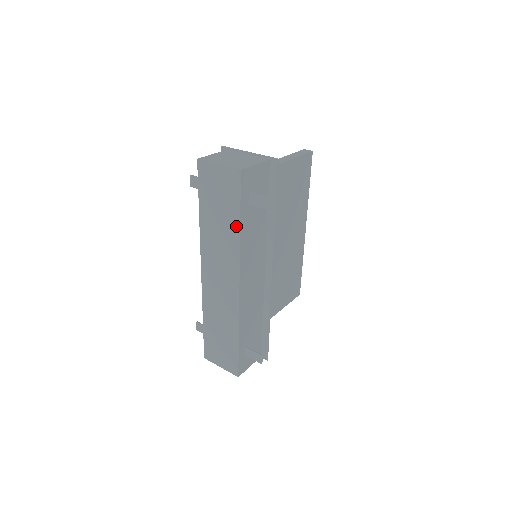
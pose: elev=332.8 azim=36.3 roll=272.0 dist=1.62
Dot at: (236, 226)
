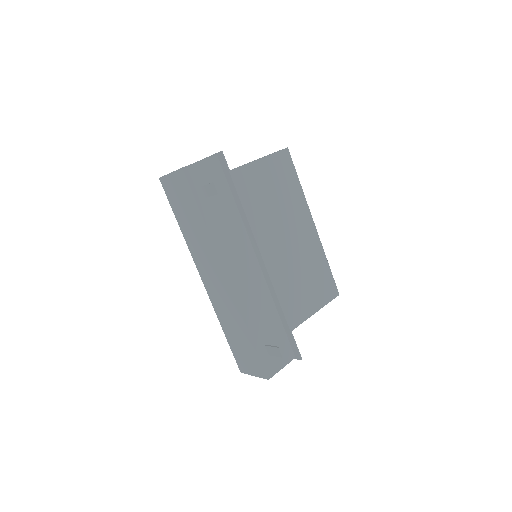
Dot at: (201, 221)
